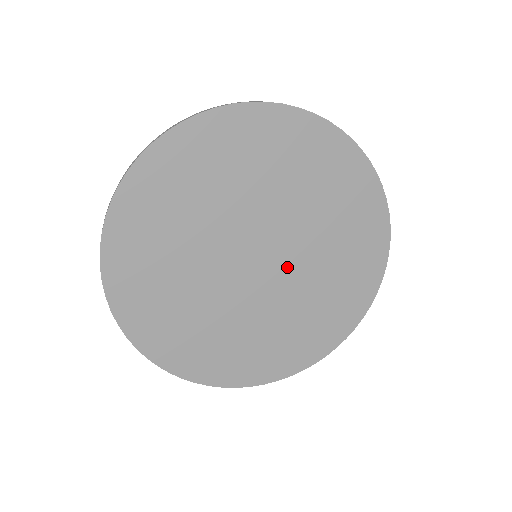
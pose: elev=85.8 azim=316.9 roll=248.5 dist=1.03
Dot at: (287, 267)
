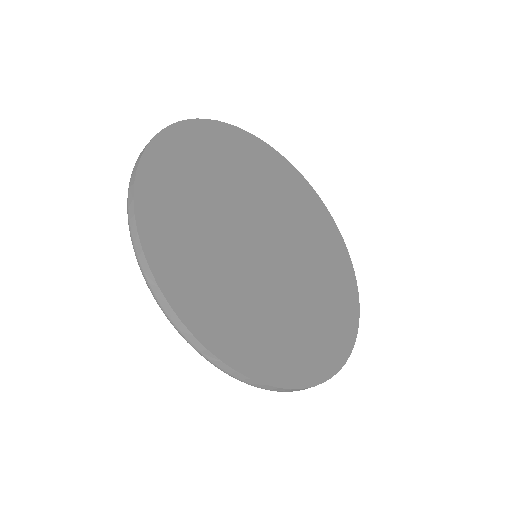
Dot at: (289, 248)
